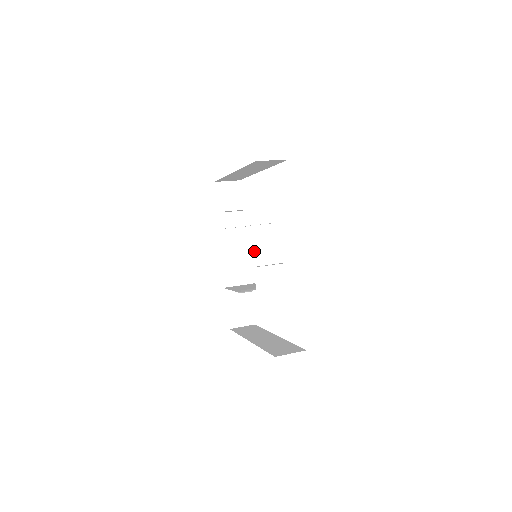
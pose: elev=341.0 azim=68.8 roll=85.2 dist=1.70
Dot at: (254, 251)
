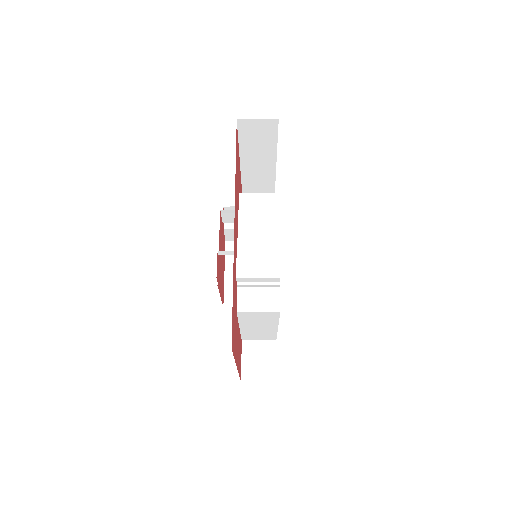
Dot at: (244, 238)
